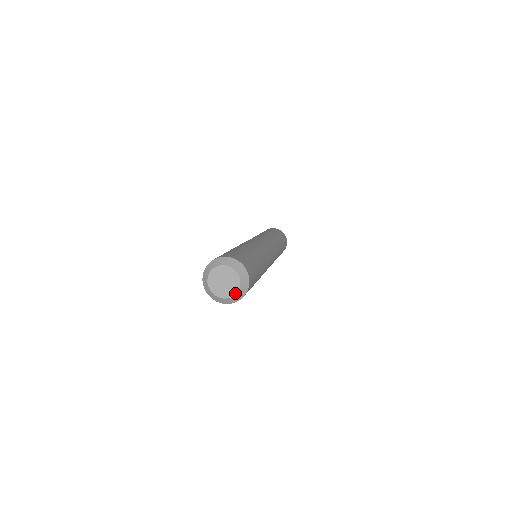
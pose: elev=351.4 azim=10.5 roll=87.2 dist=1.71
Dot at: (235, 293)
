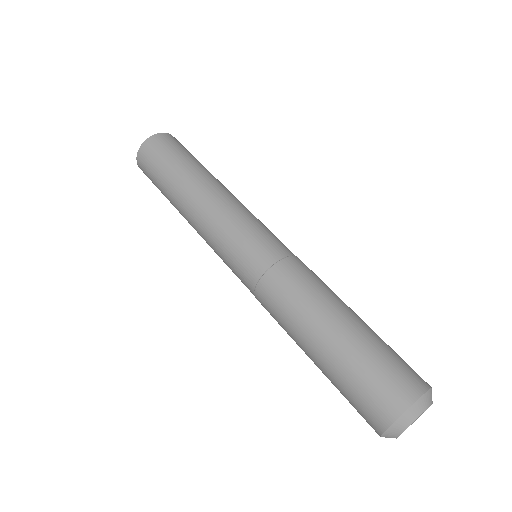
Dot at: occluded
